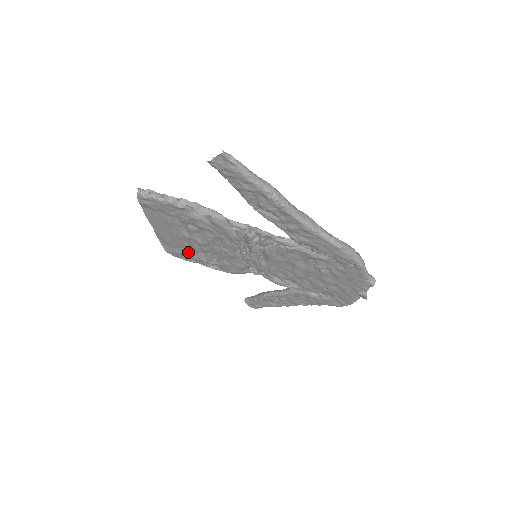
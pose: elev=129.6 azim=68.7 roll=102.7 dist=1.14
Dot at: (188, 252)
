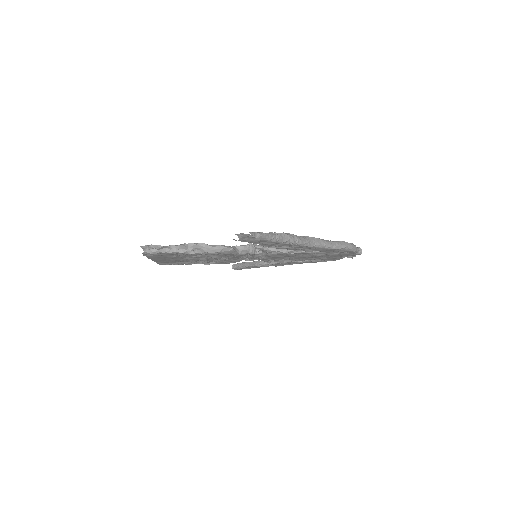
Dot at: (185, 262)
